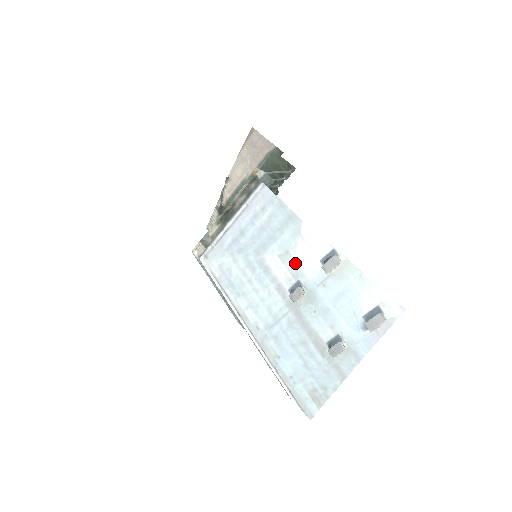
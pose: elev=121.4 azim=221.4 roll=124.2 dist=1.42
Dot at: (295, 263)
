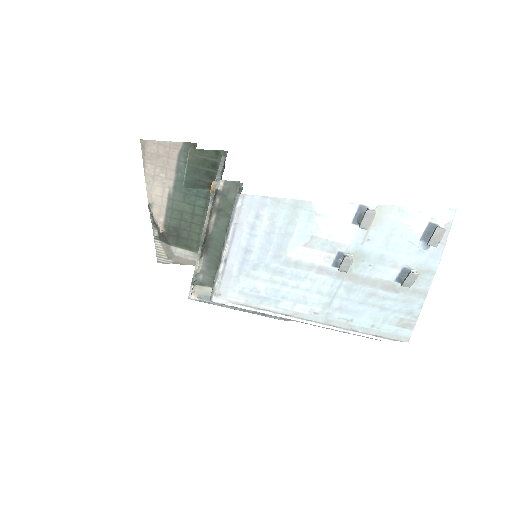
Dot at: (326, 241)
